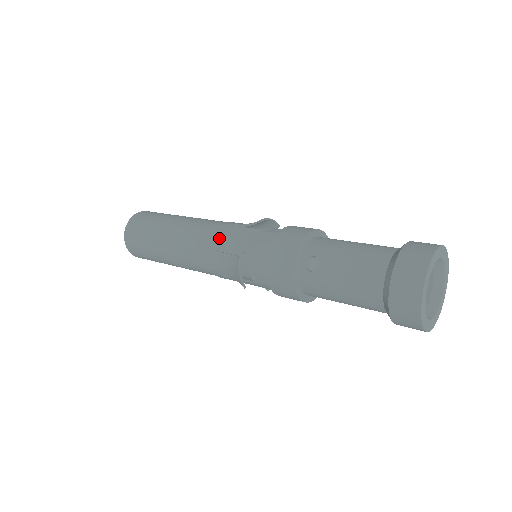
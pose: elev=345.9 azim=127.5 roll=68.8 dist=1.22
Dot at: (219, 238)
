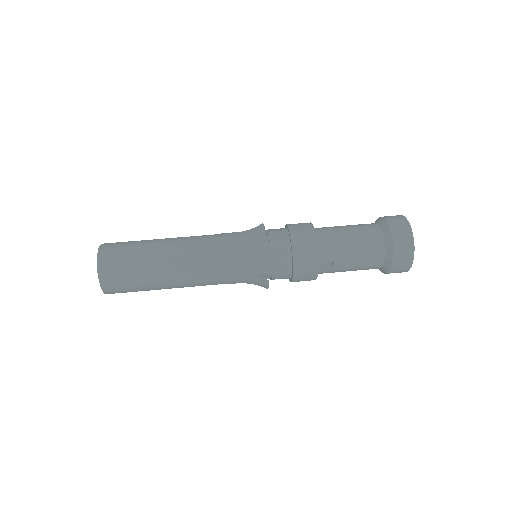
Dot at: (234, 268)
